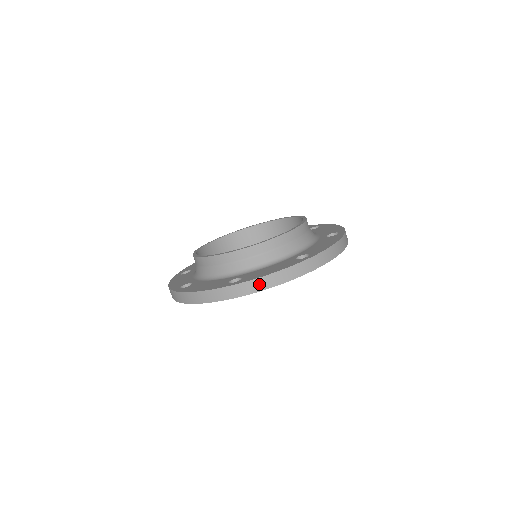
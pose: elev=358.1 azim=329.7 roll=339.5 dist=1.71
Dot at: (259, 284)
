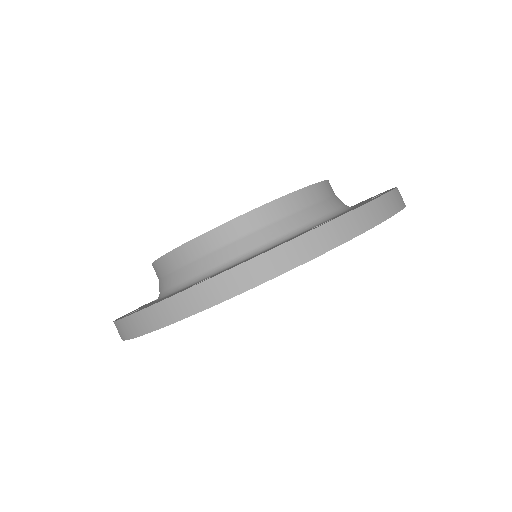
Dot at: (129, 327)
